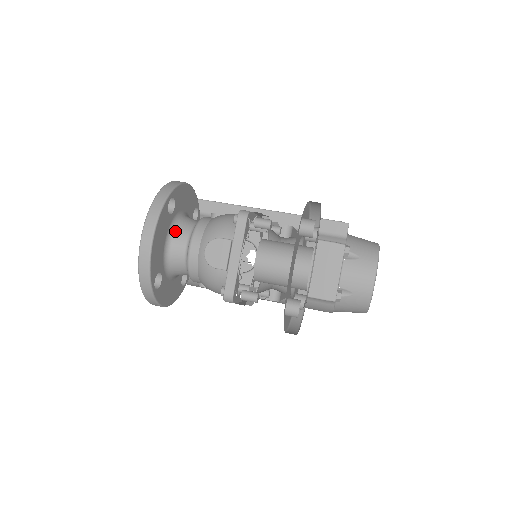
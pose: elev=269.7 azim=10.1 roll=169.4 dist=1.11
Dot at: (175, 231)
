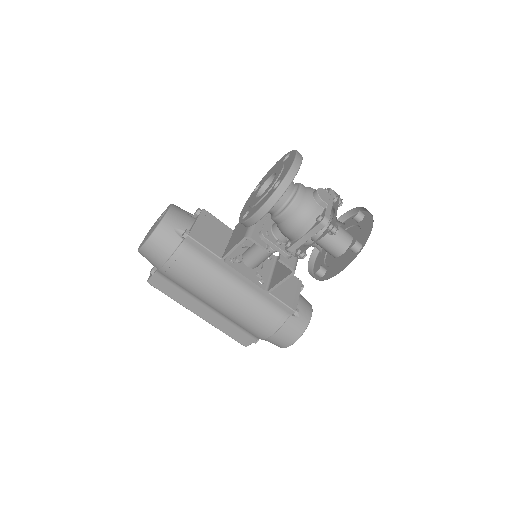
Dot at: occluded
